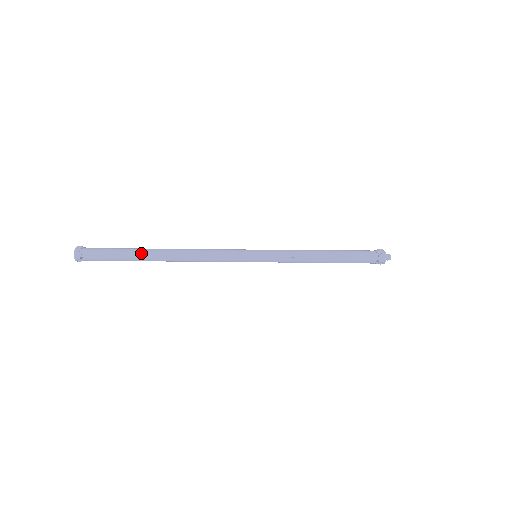
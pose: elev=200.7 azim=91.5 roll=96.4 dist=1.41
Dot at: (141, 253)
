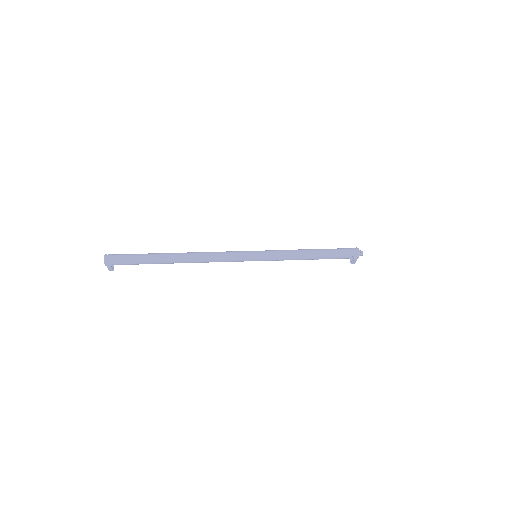
Dot at: (162, 263)
